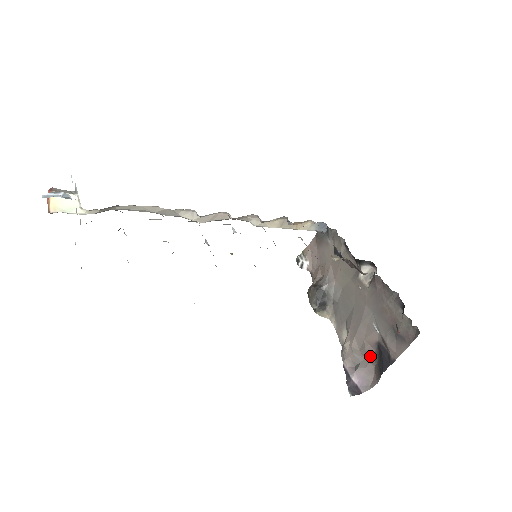
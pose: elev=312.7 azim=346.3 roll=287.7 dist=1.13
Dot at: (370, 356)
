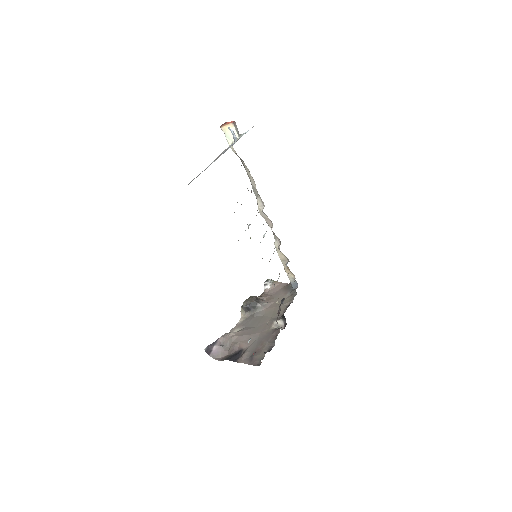
Dot at: (232, 349)
